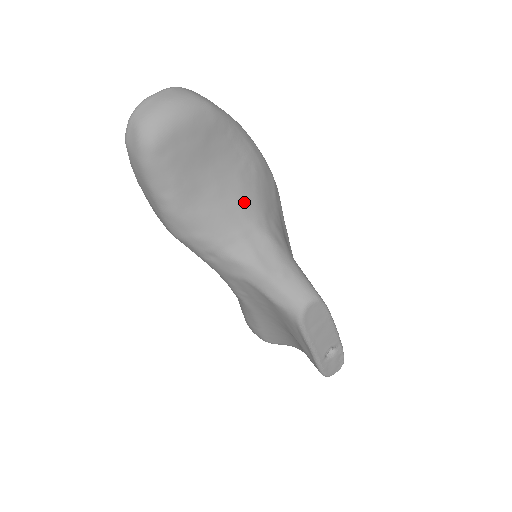
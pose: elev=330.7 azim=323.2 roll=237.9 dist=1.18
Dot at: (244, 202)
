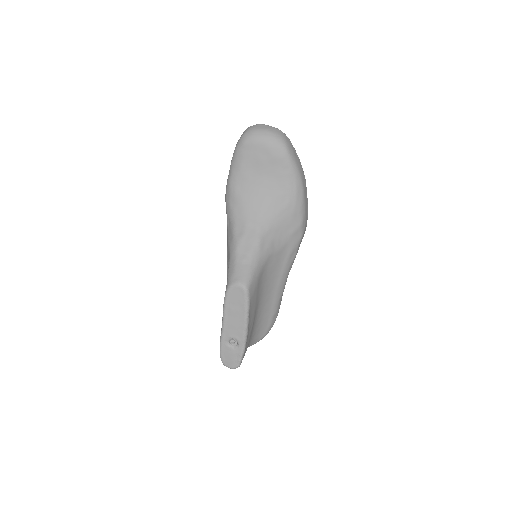
Dot at: (265, 210)
